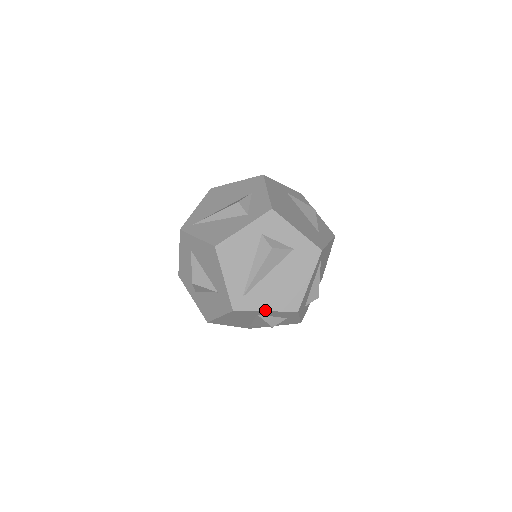
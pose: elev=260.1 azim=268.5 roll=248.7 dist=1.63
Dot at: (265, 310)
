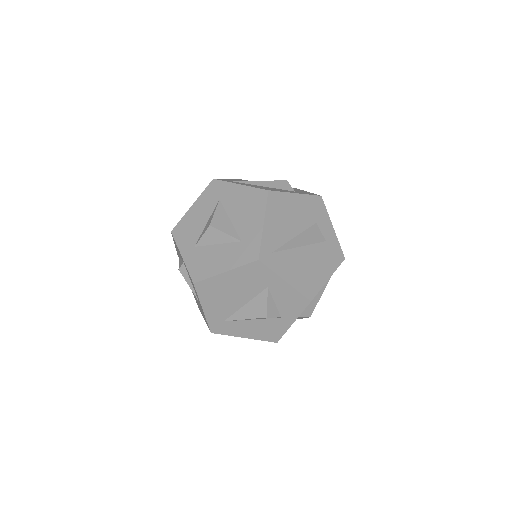
Dot at: (285, 279)
